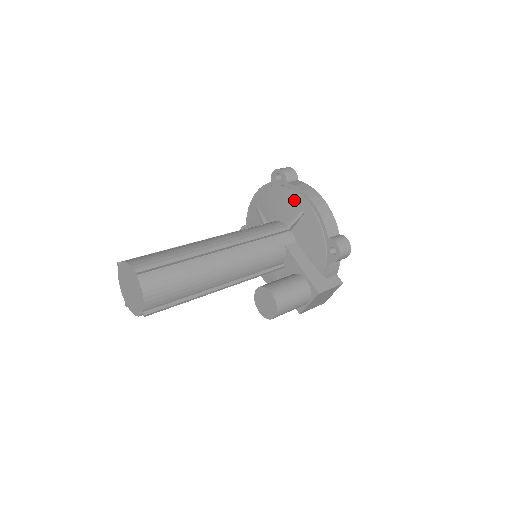
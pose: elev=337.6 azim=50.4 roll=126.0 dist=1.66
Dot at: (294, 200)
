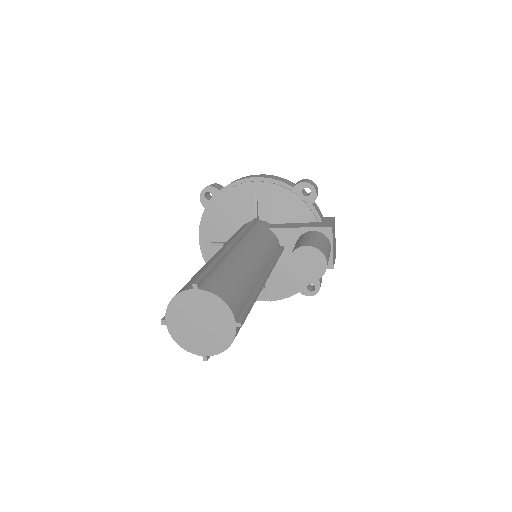
Dot at: (239, 194)
